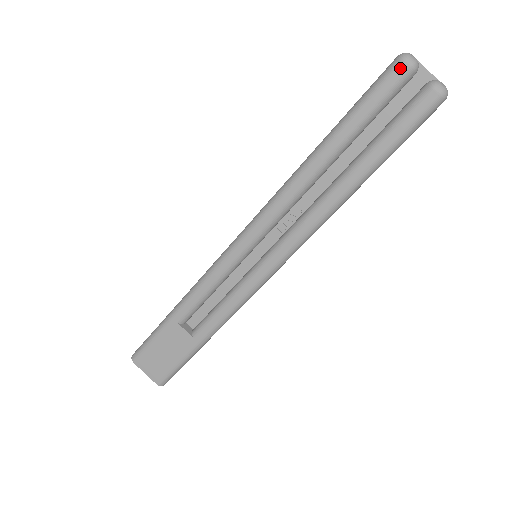
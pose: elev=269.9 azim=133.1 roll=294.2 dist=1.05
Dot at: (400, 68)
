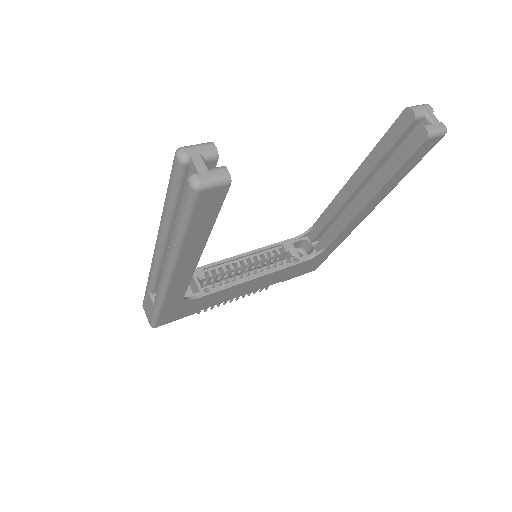
Dot at: (175, 160)
